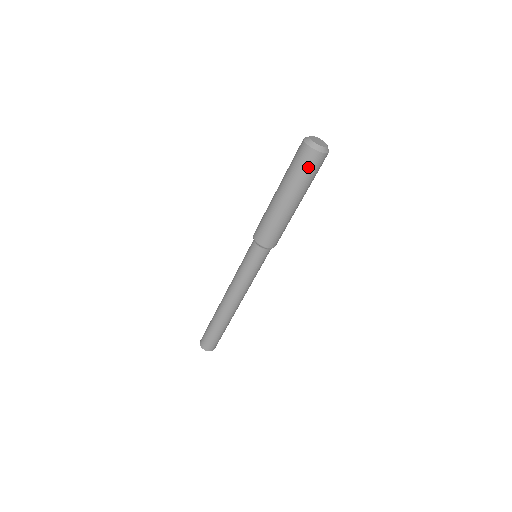
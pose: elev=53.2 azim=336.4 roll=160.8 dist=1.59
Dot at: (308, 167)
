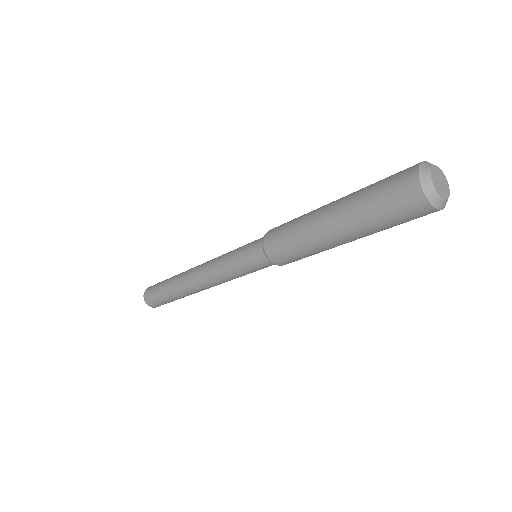
Dot at: (410, 220)
